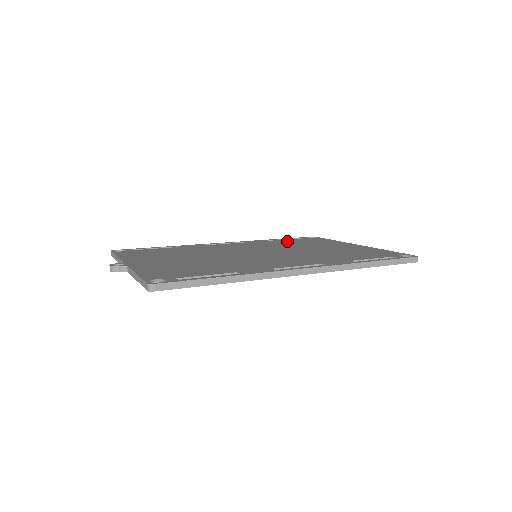
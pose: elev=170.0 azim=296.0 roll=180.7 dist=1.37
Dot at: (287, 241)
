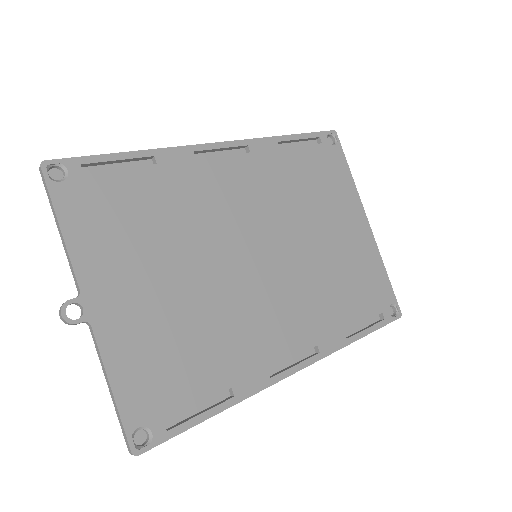
Dot at: (301, 164)
